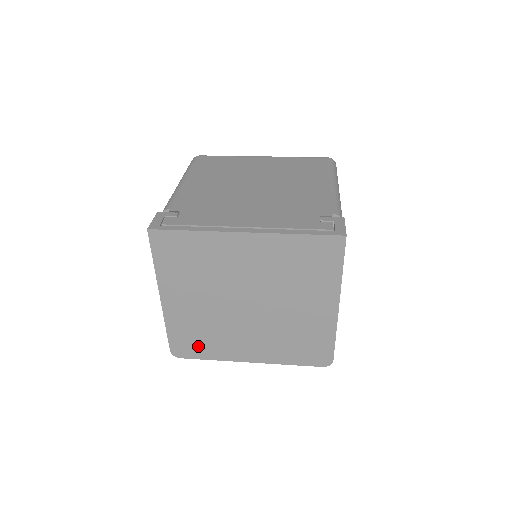
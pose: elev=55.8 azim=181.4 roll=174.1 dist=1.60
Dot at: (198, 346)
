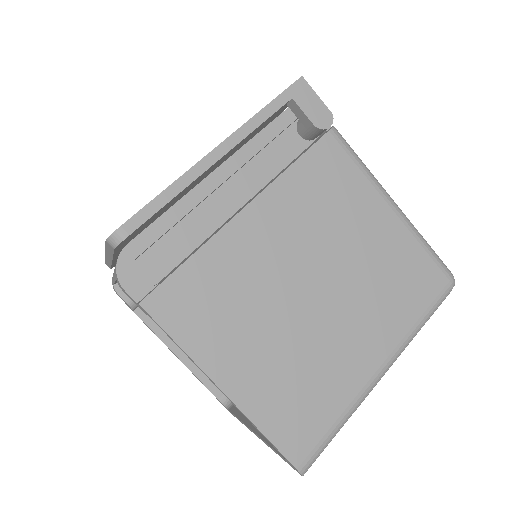
Dot at: occluded
